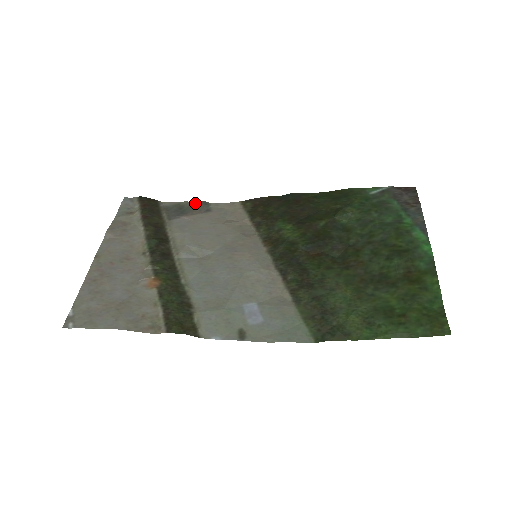
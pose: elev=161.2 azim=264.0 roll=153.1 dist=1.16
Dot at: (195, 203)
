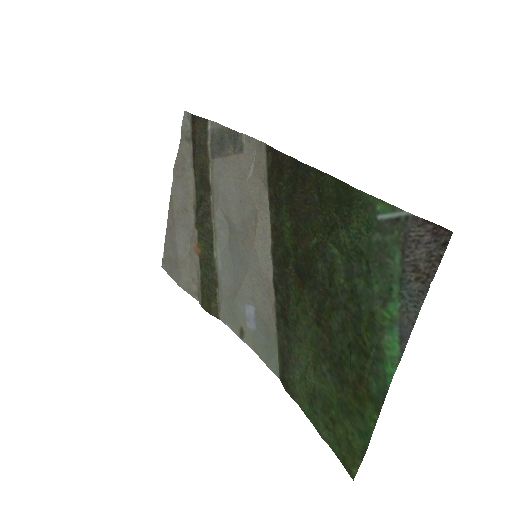
Dot at: (231, 134)
